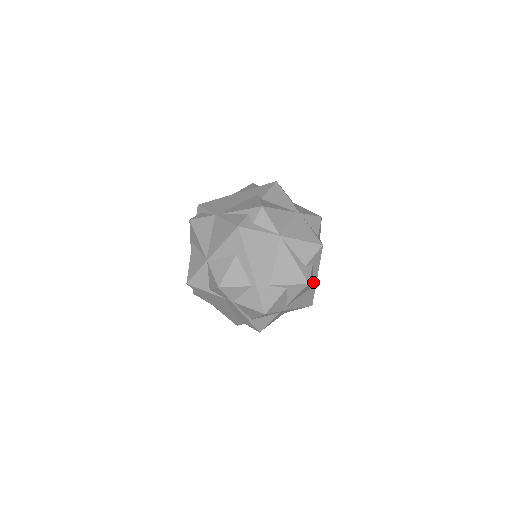
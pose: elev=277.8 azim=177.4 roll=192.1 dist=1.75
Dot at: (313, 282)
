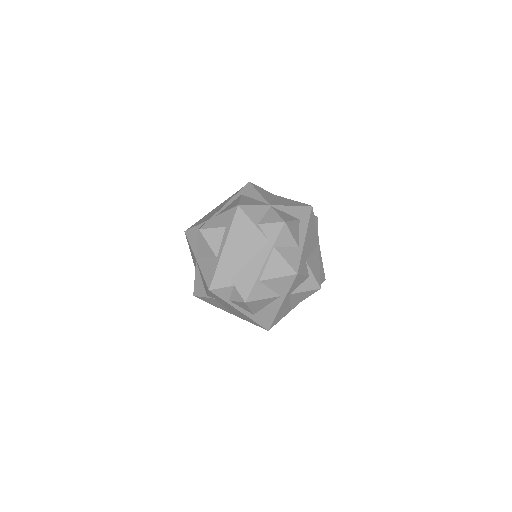
Dot at: occluded
